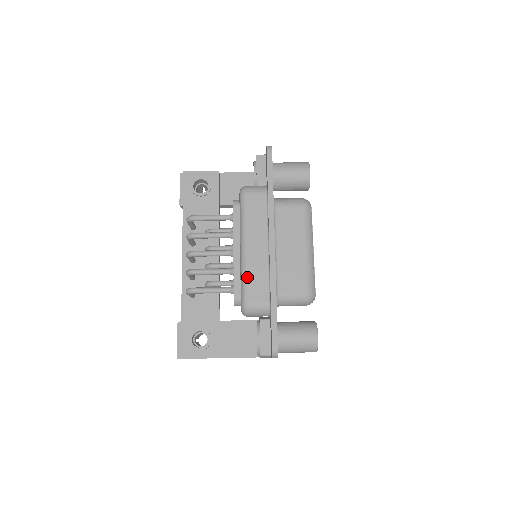
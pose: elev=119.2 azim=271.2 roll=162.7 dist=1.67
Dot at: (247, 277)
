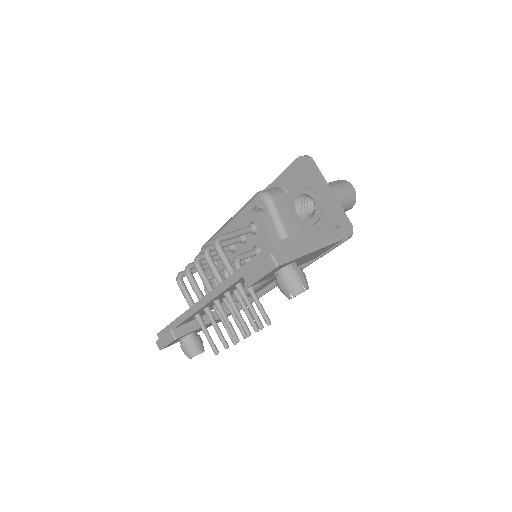
Dot at: occluded
